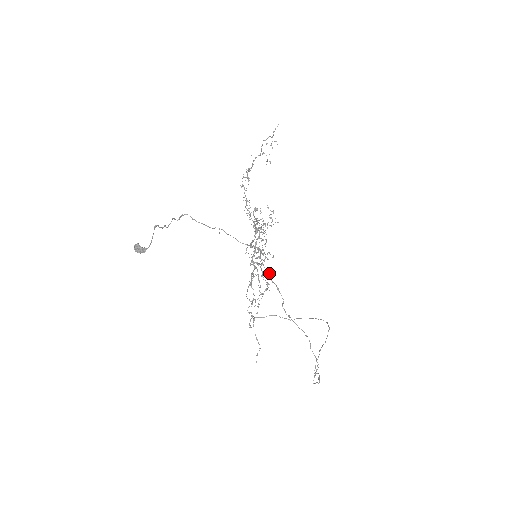
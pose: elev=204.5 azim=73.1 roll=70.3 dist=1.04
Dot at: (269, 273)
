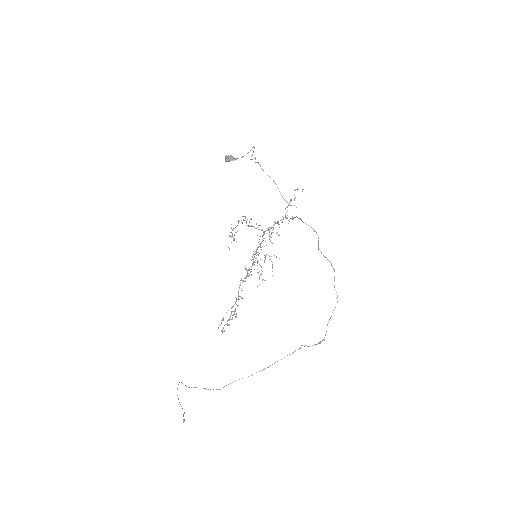
Dot at: occluded
